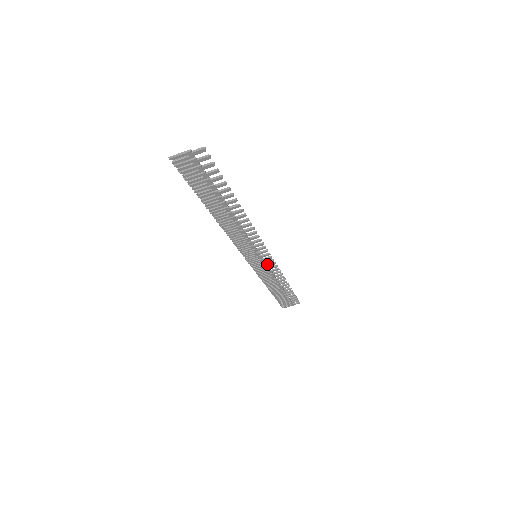
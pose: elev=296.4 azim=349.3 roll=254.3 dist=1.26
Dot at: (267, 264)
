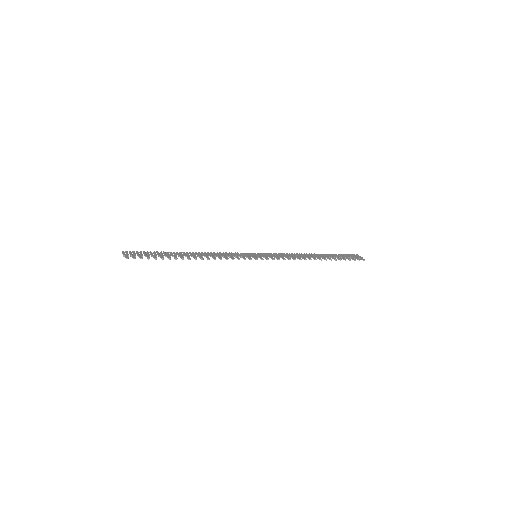
Dot at: (276, 257)
